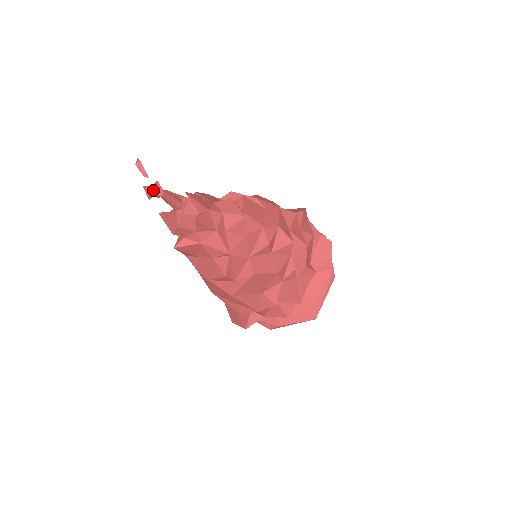
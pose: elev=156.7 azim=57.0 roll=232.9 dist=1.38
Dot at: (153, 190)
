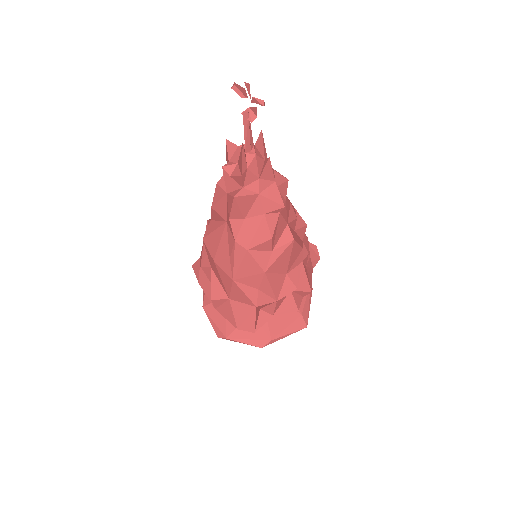
Dot at: (245, 115)
